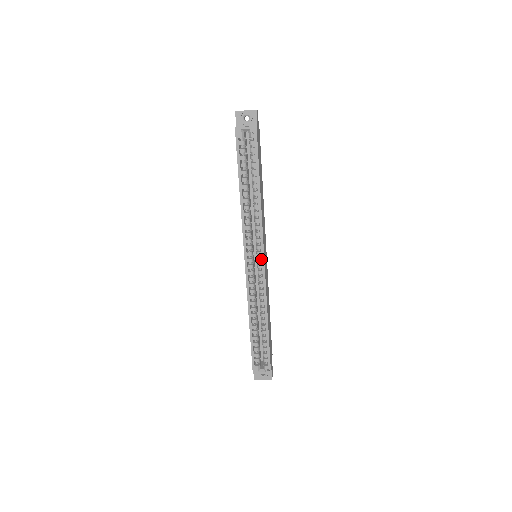
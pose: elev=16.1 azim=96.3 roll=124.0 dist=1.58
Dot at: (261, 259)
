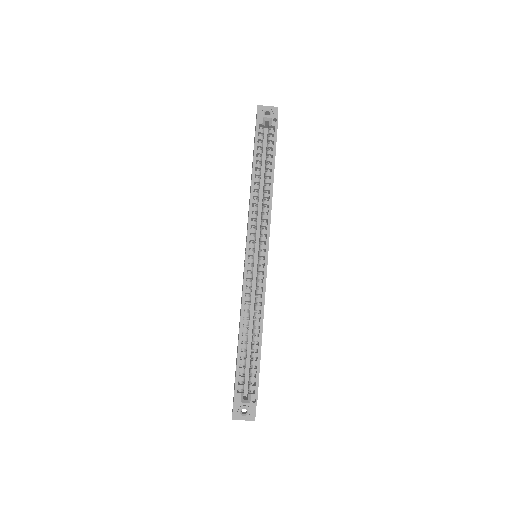
Dot at: (264, 253)
